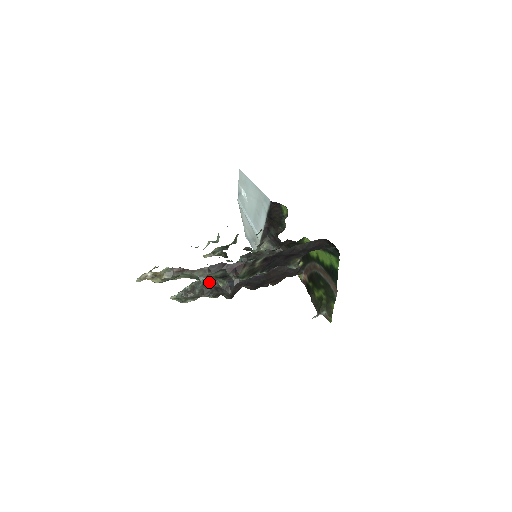
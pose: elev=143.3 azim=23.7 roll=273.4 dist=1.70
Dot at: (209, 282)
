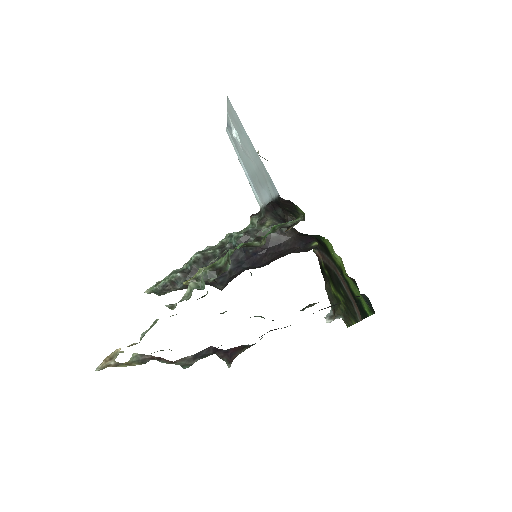
Dot at: occluded
